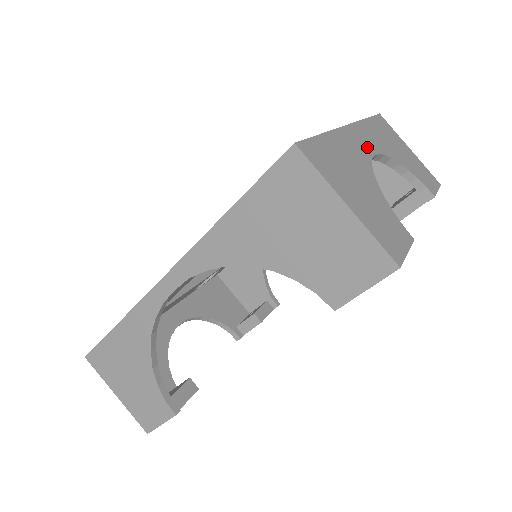
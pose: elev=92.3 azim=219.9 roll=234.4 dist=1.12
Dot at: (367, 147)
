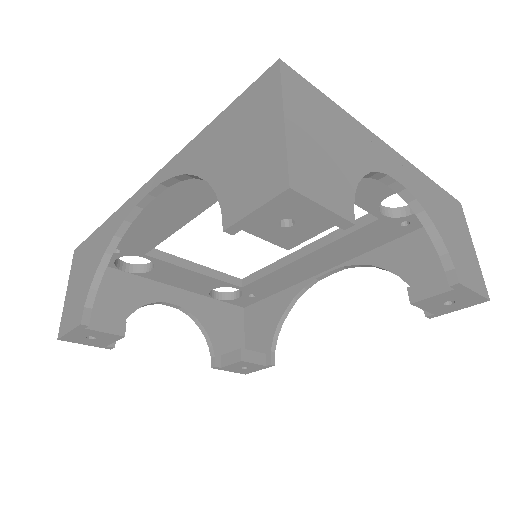
Dot at: (393, 169)
